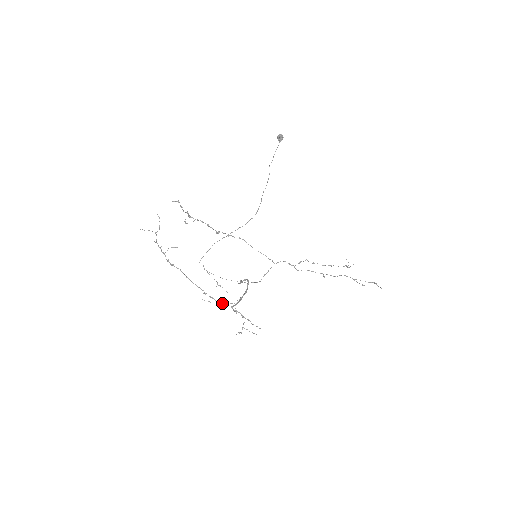
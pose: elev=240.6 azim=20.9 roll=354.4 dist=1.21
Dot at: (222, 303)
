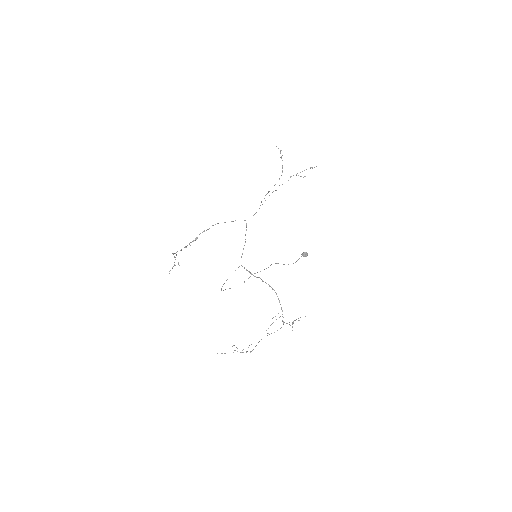
Dot at: occluded
